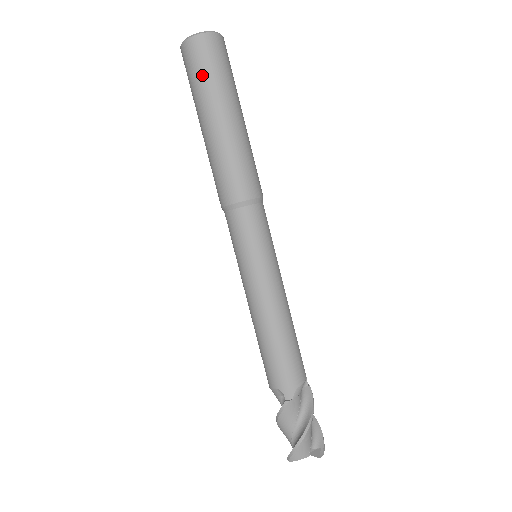
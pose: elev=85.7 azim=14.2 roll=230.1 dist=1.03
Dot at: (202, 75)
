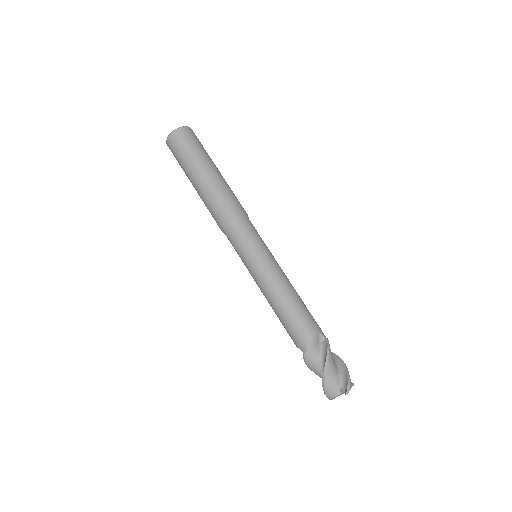
Dot at: (179, 159)
